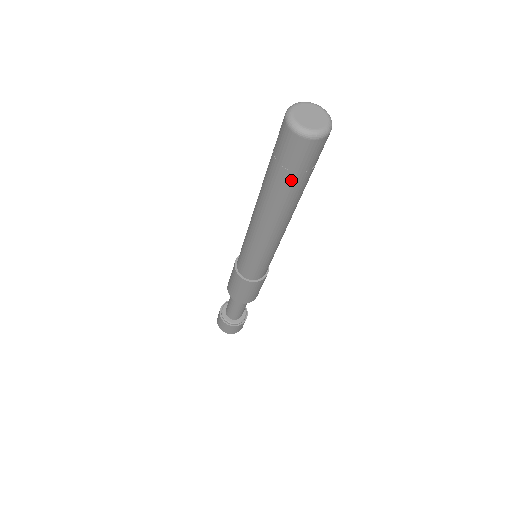
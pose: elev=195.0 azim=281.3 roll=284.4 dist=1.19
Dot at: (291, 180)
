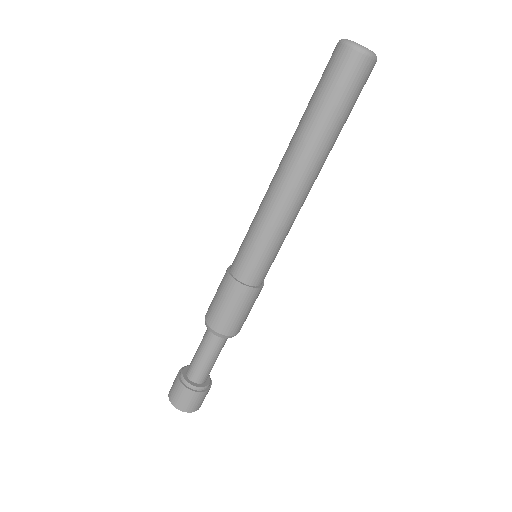
Dot at: (346, 114)
